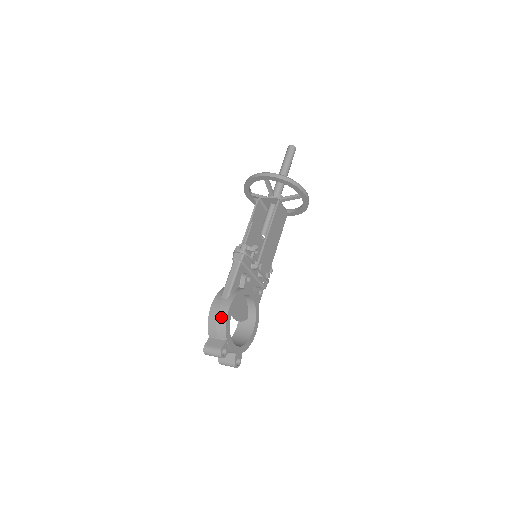
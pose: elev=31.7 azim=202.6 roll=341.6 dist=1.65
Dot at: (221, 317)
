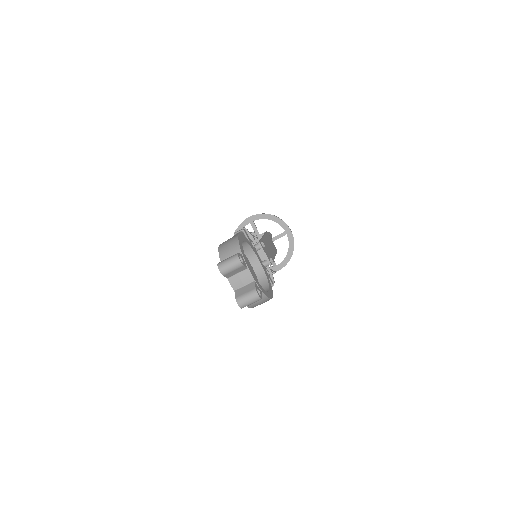
Dot at: (232, 240)
